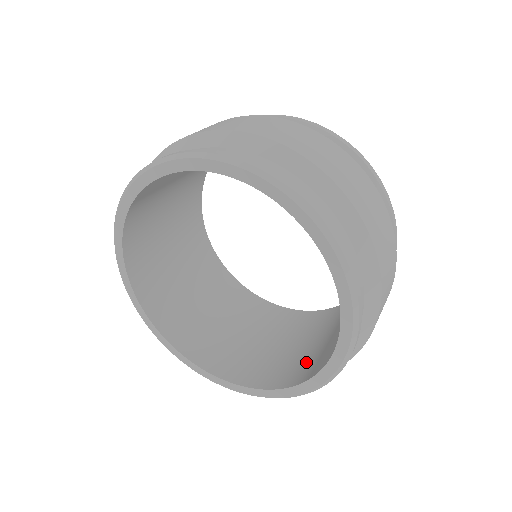
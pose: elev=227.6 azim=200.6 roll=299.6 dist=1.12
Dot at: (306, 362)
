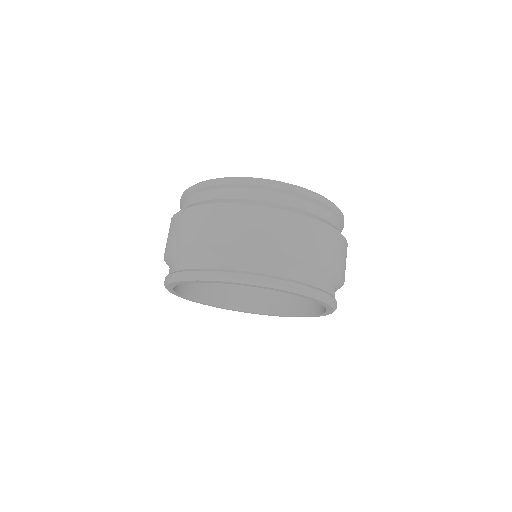
Dot at: (248, 292)
